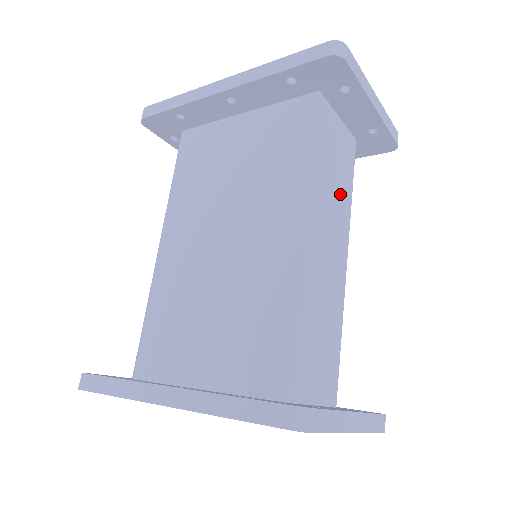
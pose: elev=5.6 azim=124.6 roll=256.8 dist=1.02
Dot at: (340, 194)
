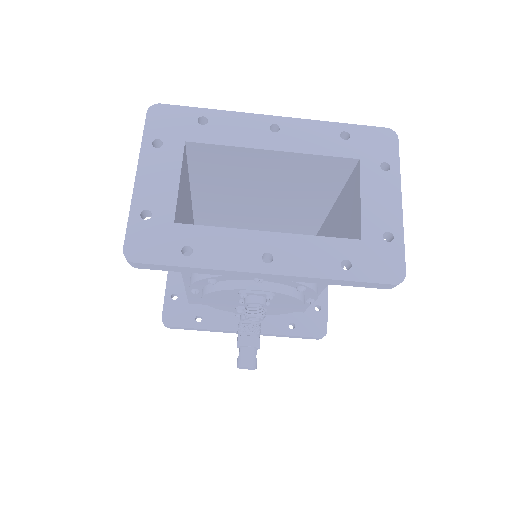
Dot at: occluded
